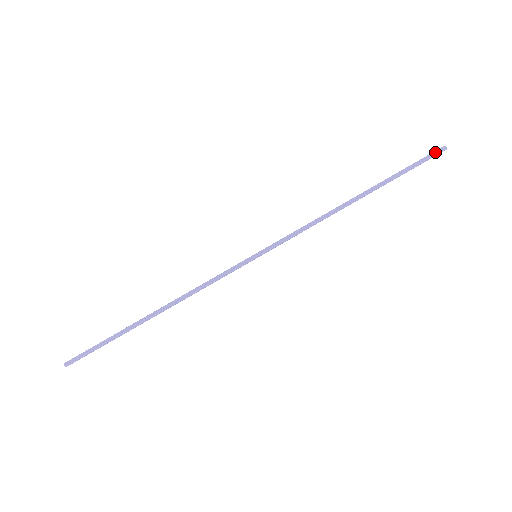
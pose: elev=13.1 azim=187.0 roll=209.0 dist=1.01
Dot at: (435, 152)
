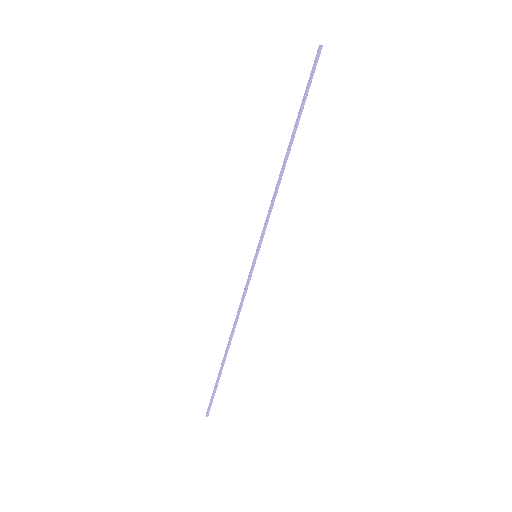
Dot at: (315, 58)
